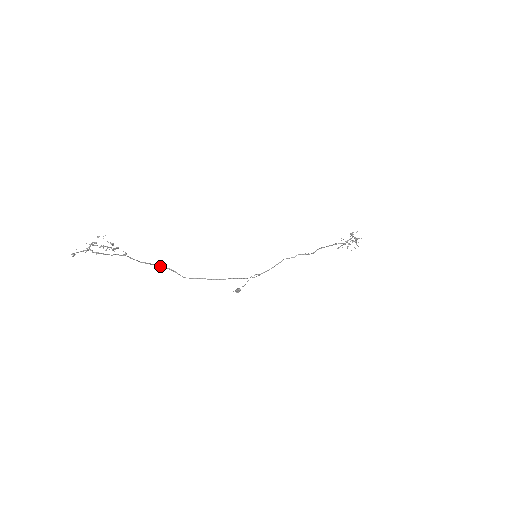
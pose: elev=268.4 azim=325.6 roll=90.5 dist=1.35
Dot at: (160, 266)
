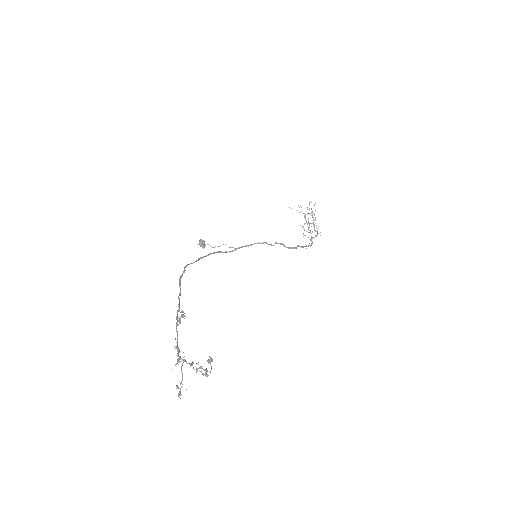
Dot at: (181, 276)
